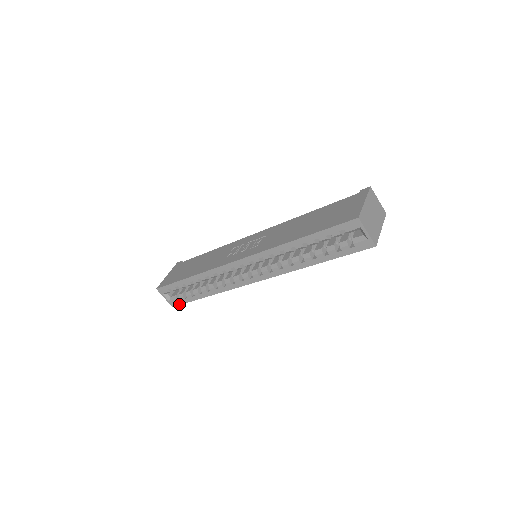
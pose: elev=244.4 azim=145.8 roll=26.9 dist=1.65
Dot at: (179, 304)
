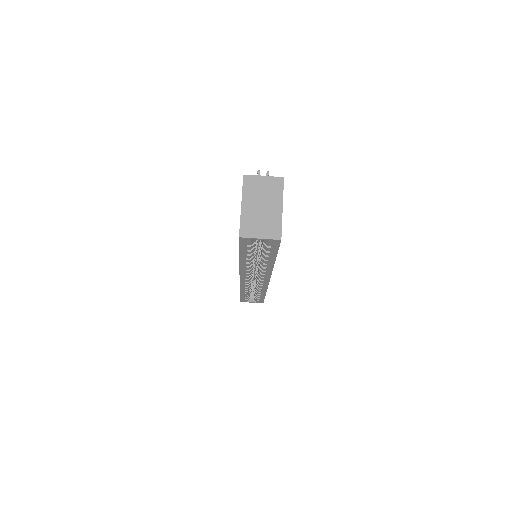
Dot at: (263, 301)
